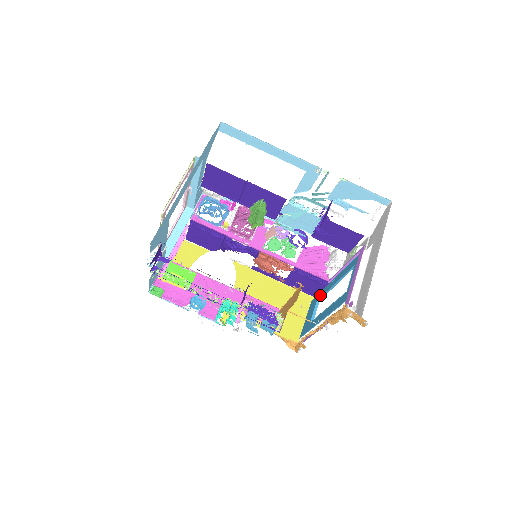
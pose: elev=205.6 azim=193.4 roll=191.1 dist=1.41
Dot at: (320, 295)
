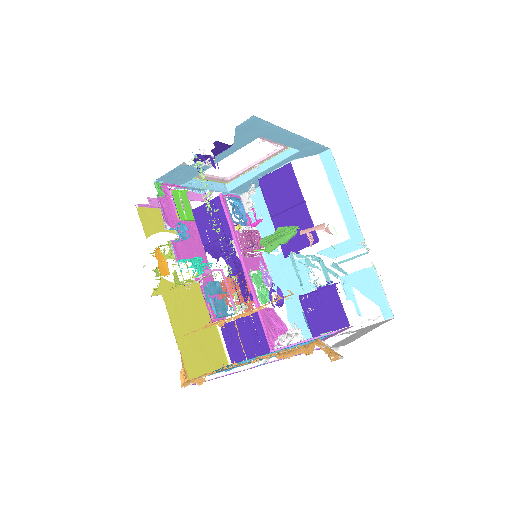
Dot at: (249, 359)
